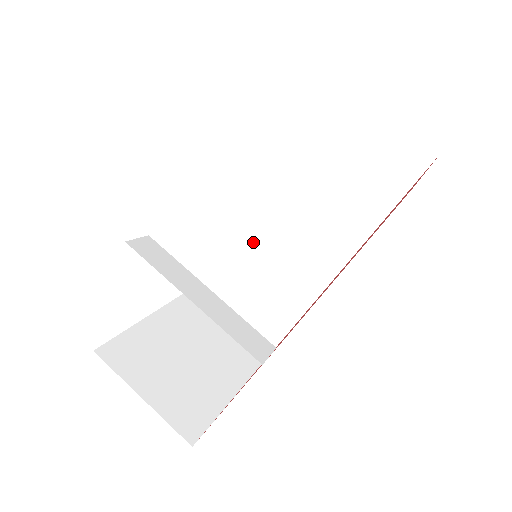
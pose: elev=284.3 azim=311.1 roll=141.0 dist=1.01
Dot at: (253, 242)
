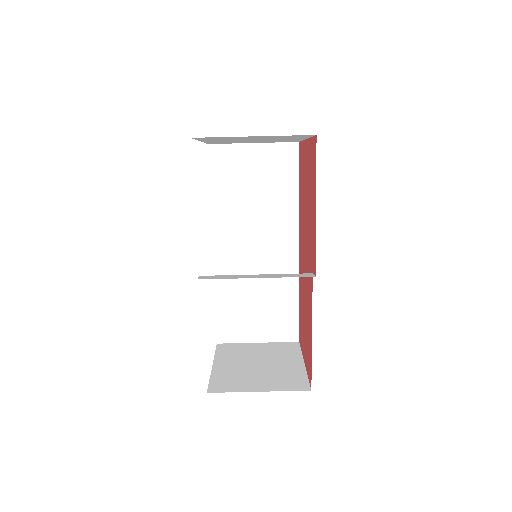
Dot at: (238, 269)
